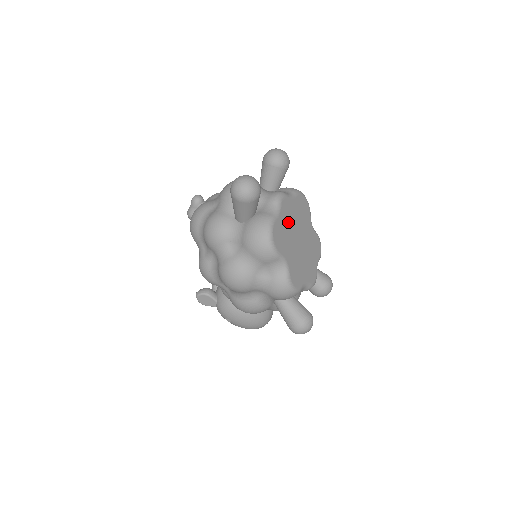
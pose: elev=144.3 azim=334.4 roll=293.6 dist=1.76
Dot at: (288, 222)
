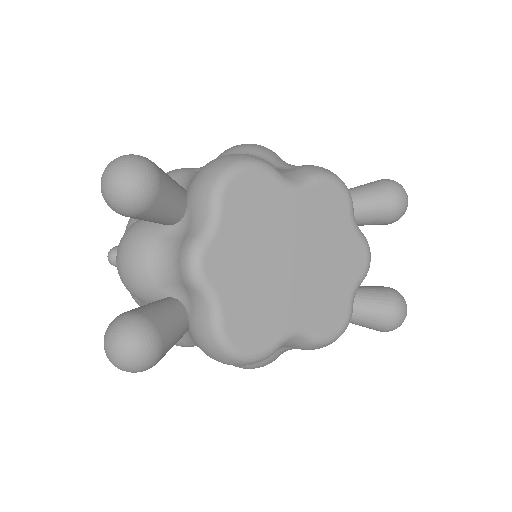
Dot at: (246, 277)
